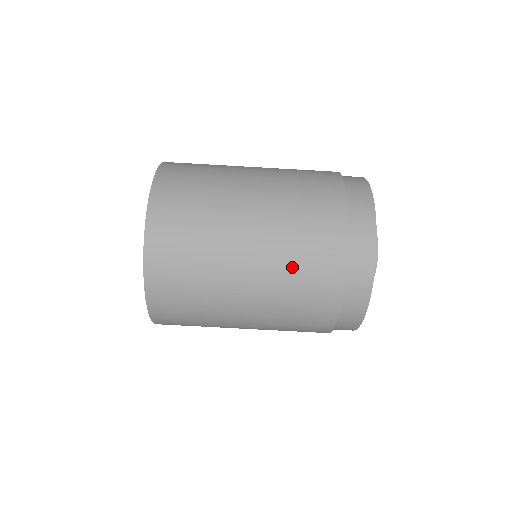
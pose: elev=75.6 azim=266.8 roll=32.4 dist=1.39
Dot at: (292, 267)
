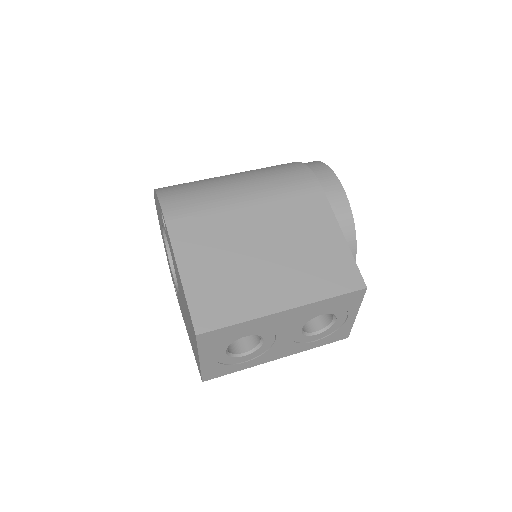
Dot at: occluded
